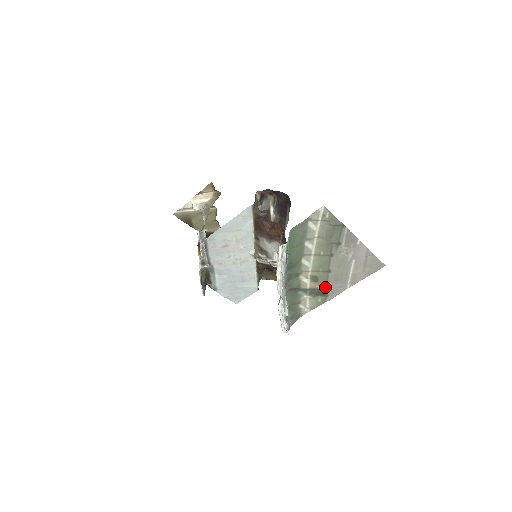
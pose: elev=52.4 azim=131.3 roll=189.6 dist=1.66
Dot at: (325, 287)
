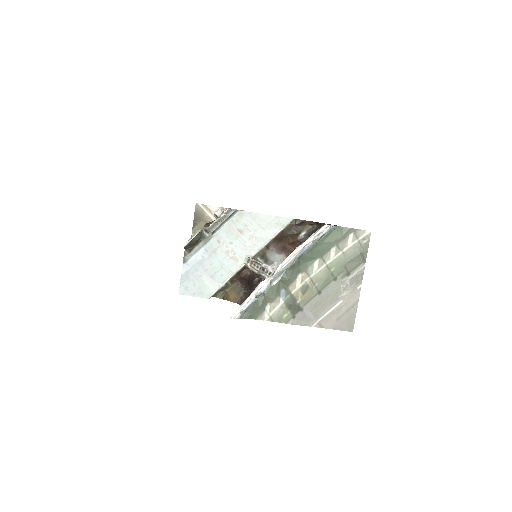
Dot at: (301, 306)
